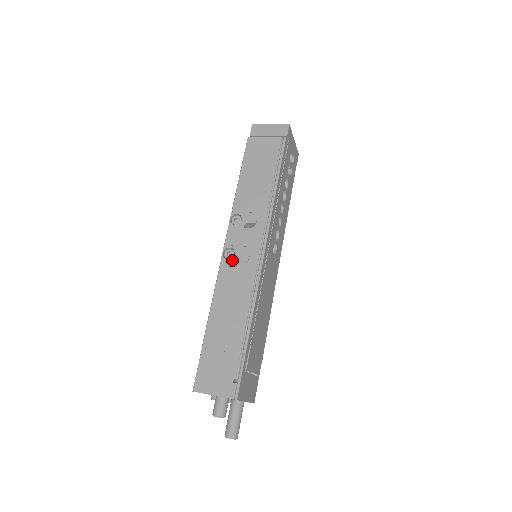
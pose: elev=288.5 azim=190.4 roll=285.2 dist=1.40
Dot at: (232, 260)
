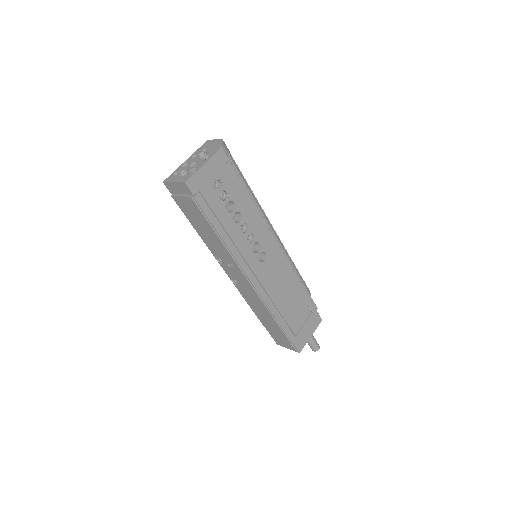
Dot at: (240, 286)
